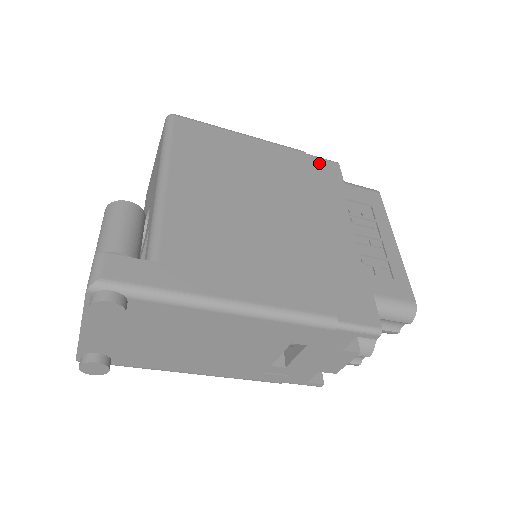
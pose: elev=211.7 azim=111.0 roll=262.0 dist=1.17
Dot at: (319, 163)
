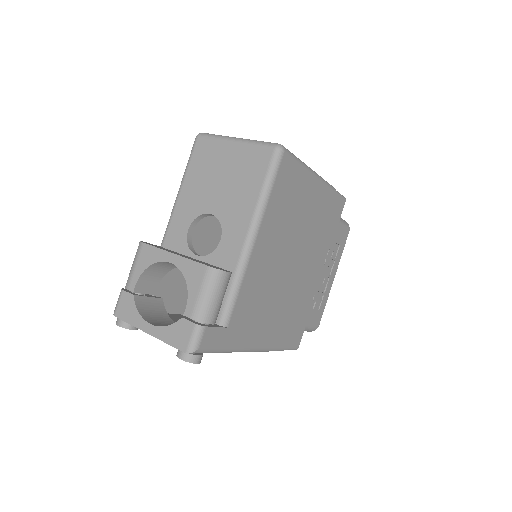
Dot at: (337, 202)
